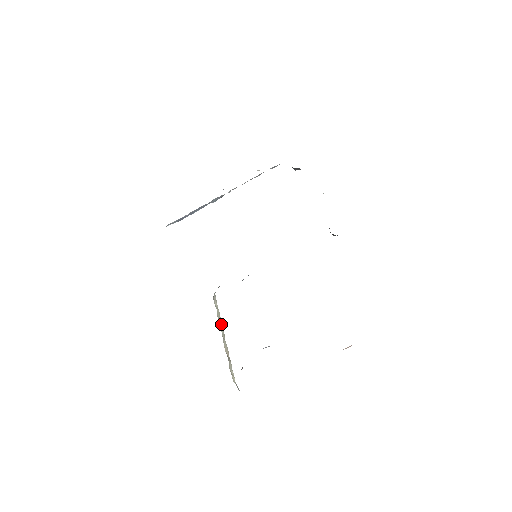
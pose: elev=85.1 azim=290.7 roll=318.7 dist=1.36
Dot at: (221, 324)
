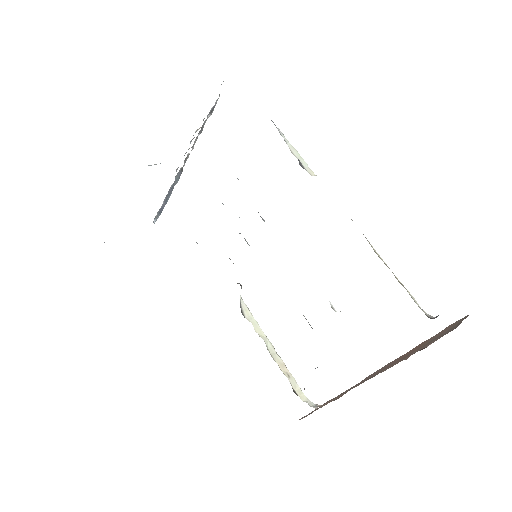
Dot at: (264, 336)
